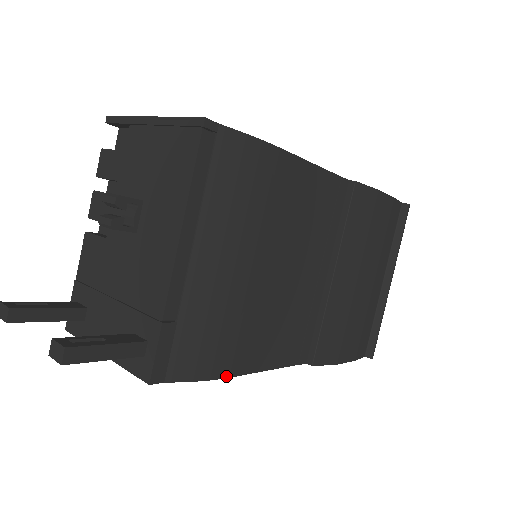
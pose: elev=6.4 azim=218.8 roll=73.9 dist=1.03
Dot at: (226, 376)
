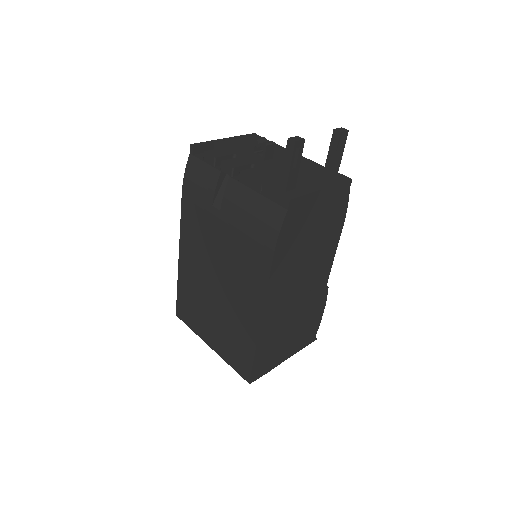
Dot at: (343, 222)
